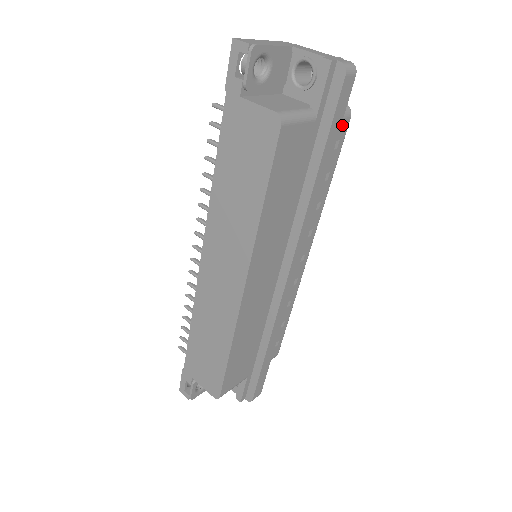
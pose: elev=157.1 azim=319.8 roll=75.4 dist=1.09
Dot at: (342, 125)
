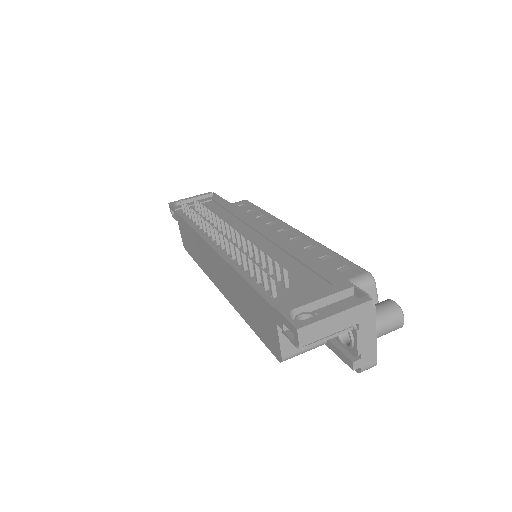
Dot at: occluded
